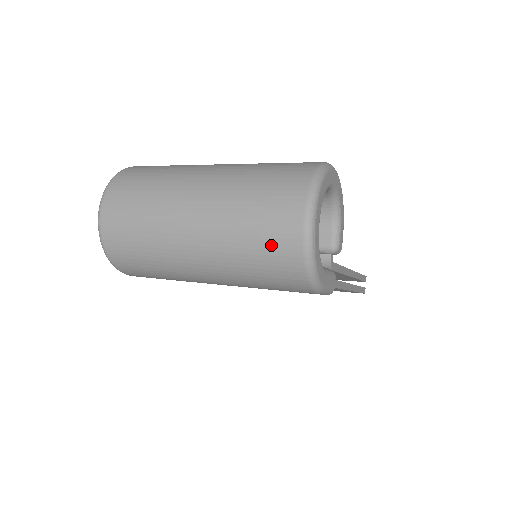
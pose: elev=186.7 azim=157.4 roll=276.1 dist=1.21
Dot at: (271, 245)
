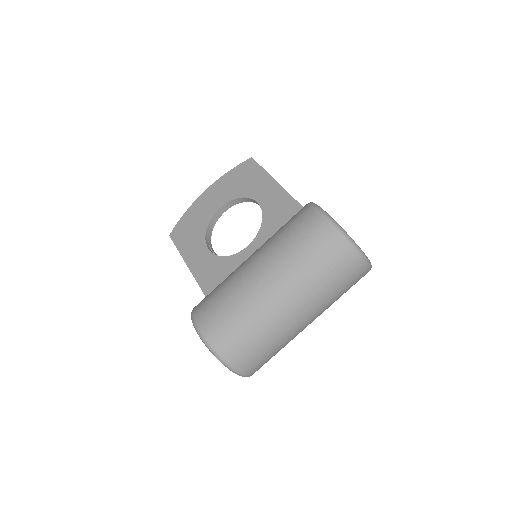
Dot at: occluded
